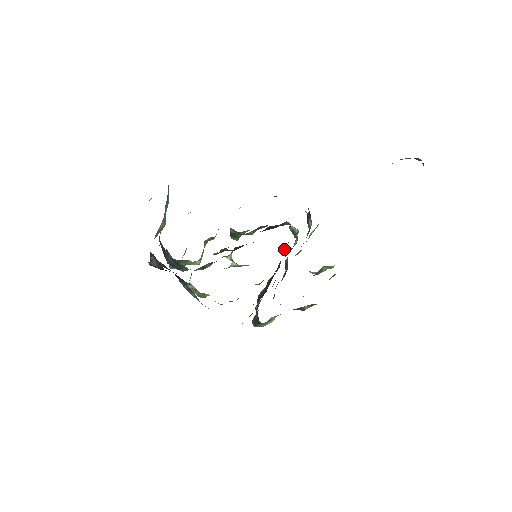
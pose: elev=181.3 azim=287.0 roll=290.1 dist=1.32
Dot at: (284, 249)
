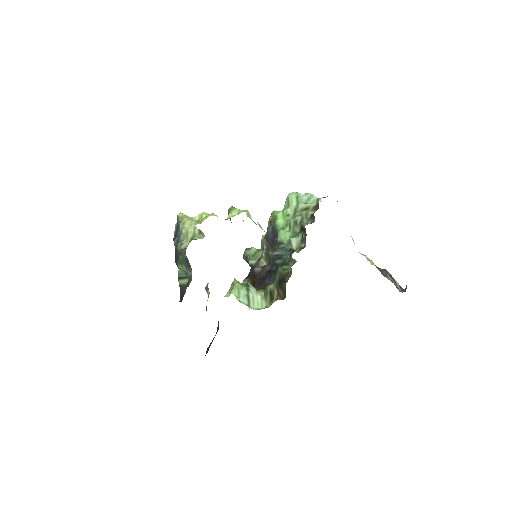
Dot at: (282, 268)
